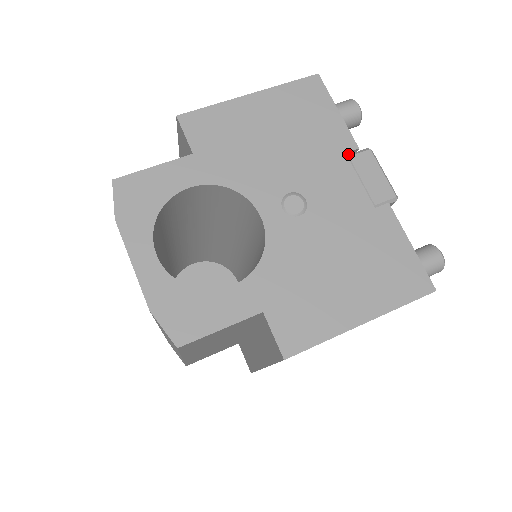
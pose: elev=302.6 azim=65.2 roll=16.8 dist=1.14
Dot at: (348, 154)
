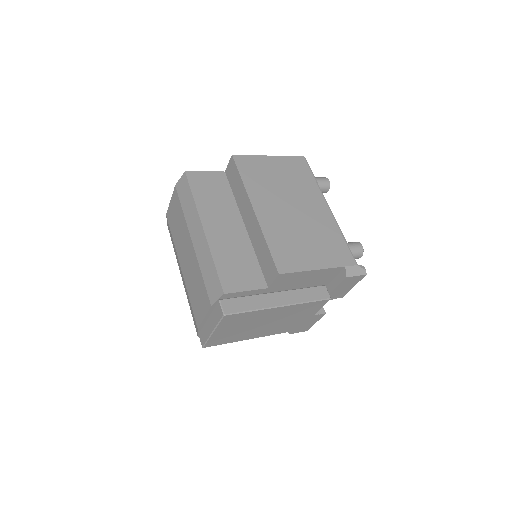
Dot at: occluded
